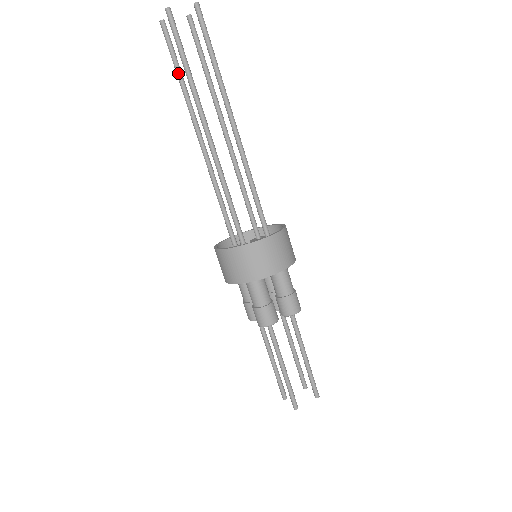
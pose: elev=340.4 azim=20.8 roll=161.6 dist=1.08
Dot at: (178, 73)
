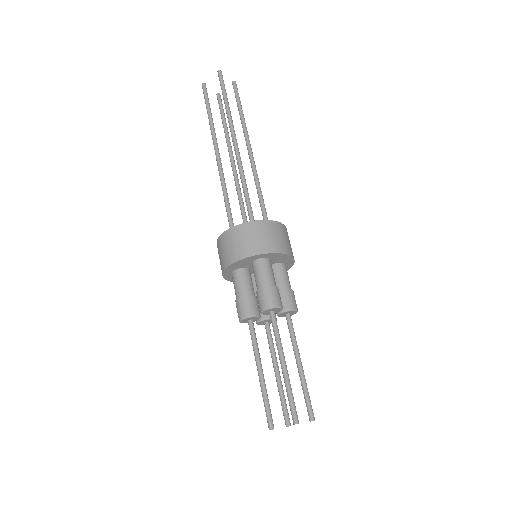
Dot at: (223, 124)
